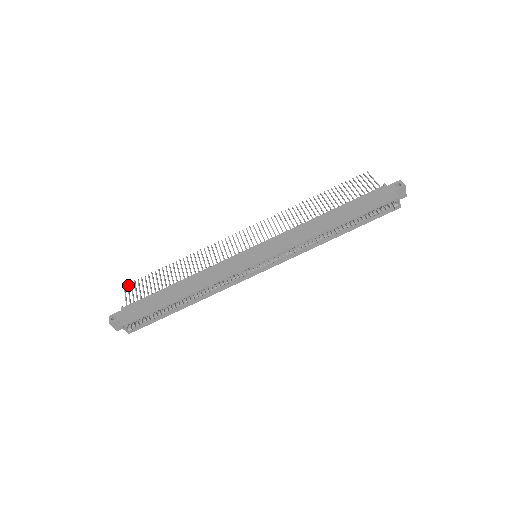
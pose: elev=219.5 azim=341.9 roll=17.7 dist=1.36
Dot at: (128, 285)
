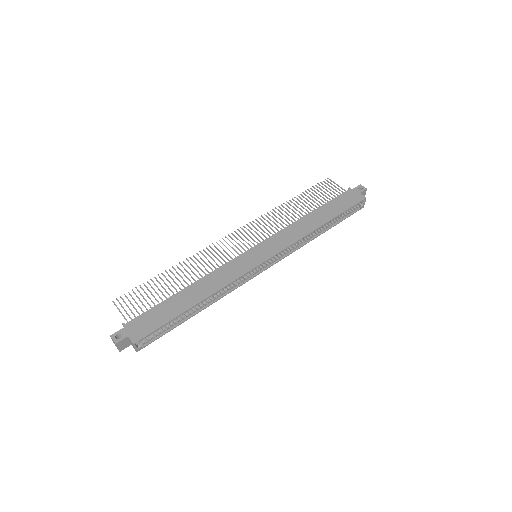
Dot at: (118, 300)
